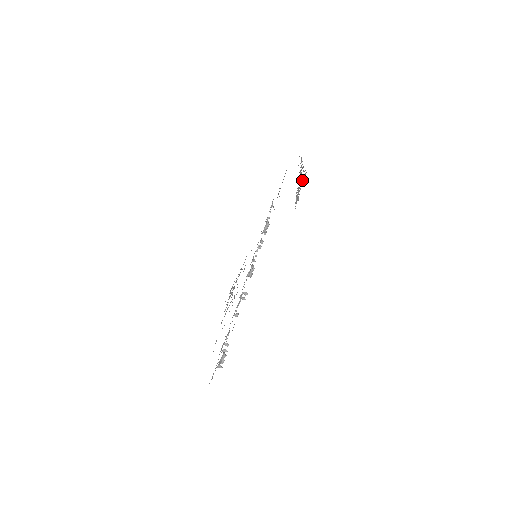
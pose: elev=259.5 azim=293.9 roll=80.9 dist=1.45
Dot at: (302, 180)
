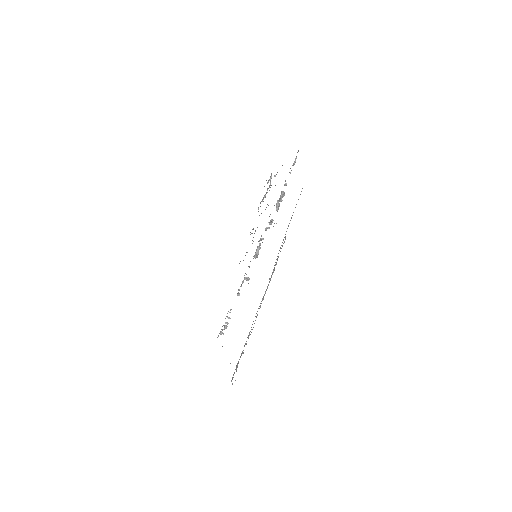
Dot at: occluded
